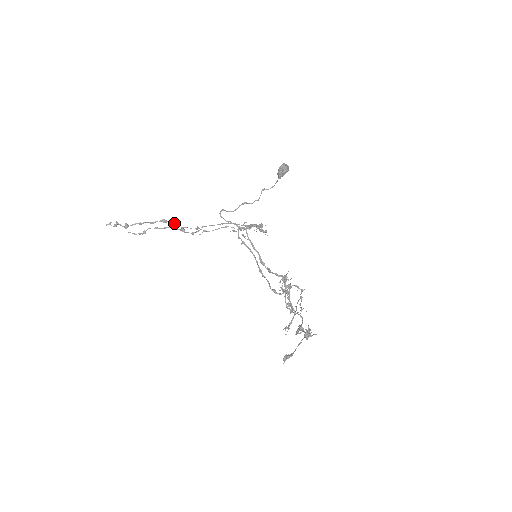
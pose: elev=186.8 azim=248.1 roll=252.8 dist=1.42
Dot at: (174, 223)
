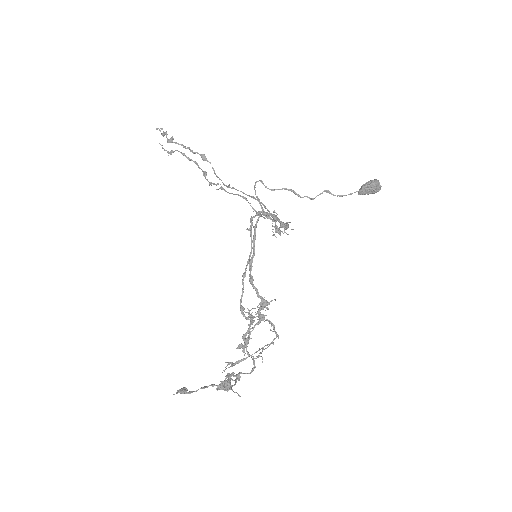
Dot at: occluded
